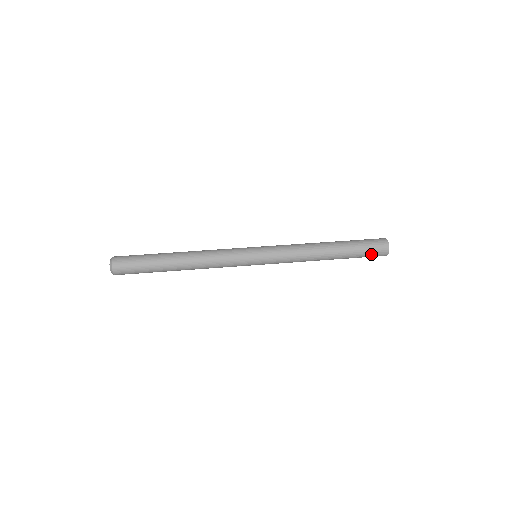
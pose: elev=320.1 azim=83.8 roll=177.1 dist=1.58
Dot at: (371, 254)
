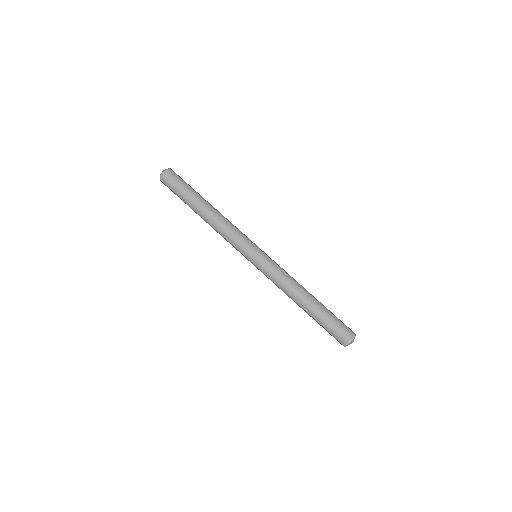
Dot at: (334, 333)
